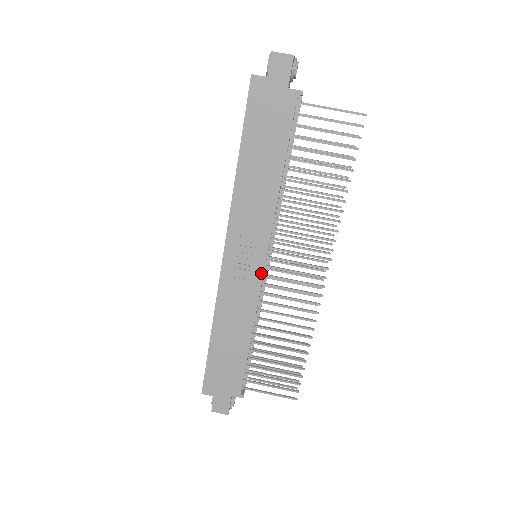
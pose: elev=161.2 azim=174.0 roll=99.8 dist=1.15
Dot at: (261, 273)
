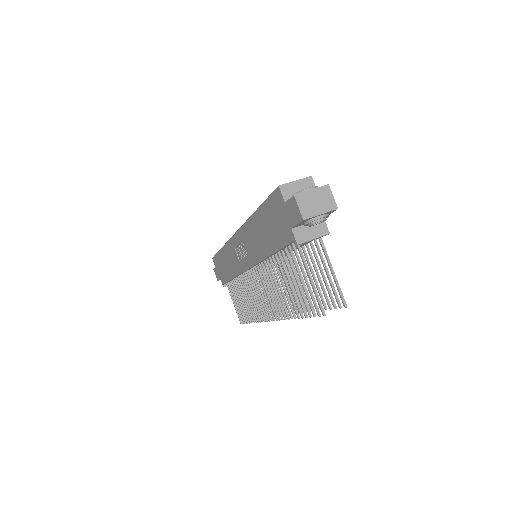
Dot at: (245, 269)
